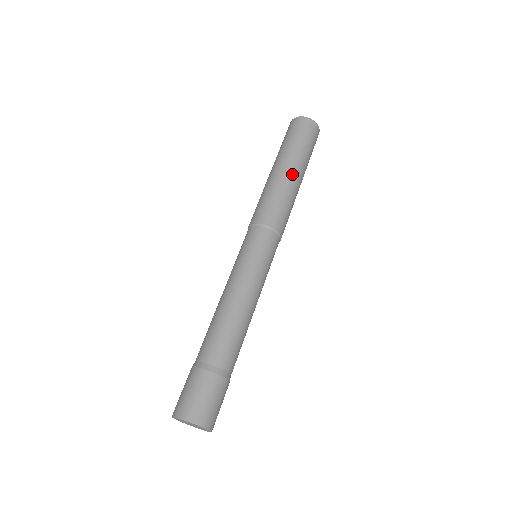
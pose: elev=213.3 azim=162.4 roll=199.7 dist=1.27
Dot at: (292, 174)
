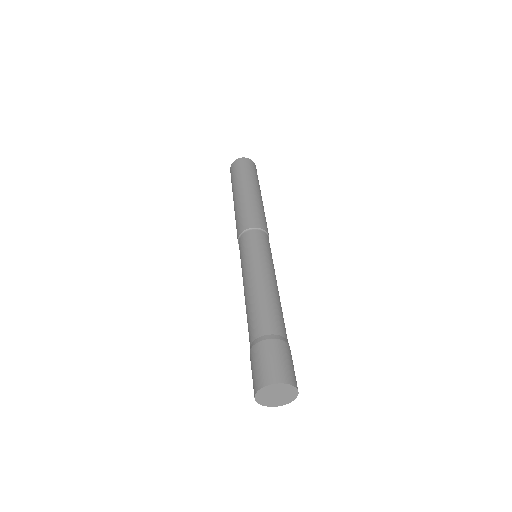
Dot at: (242, 193)
